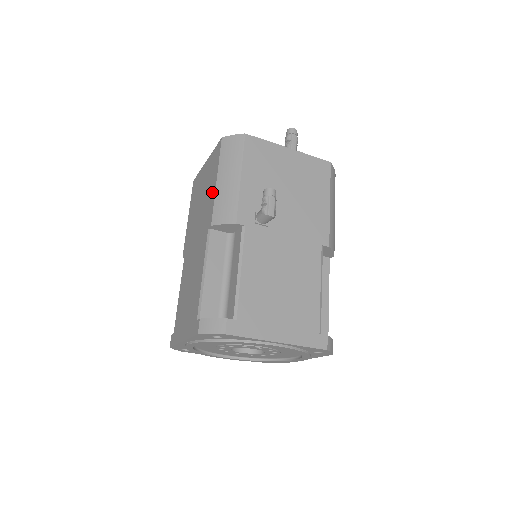
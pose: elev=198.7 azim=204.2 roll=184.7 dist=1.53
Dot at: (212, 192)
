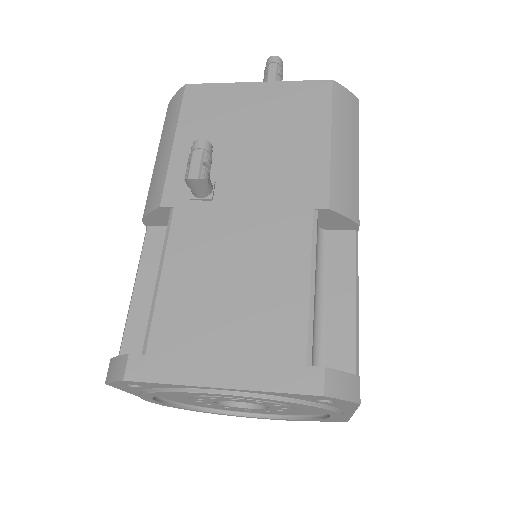
Dot at: occluded
